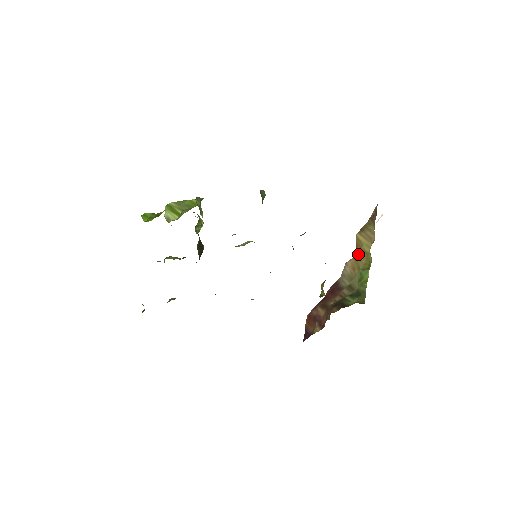
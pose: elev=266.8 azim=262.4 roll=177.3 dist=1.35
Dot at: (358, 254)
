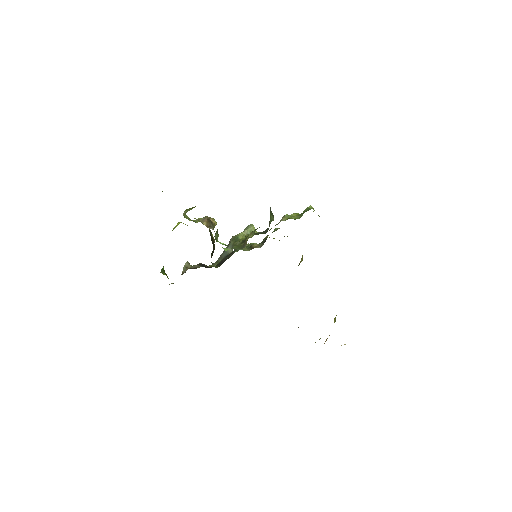
Dot at: occluded
